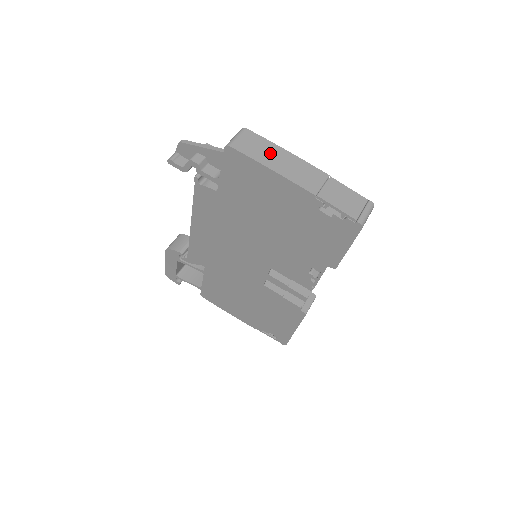
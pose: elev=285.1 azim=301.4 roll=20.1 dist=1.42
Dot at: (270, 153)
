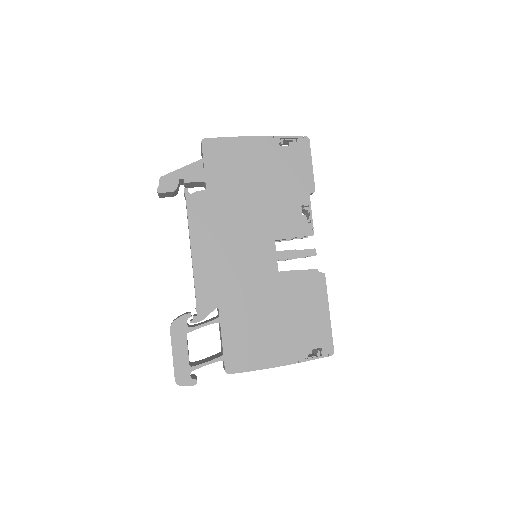
Dot at: occluded
